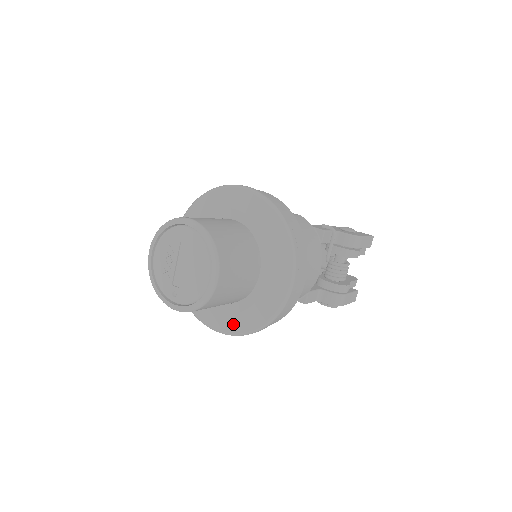
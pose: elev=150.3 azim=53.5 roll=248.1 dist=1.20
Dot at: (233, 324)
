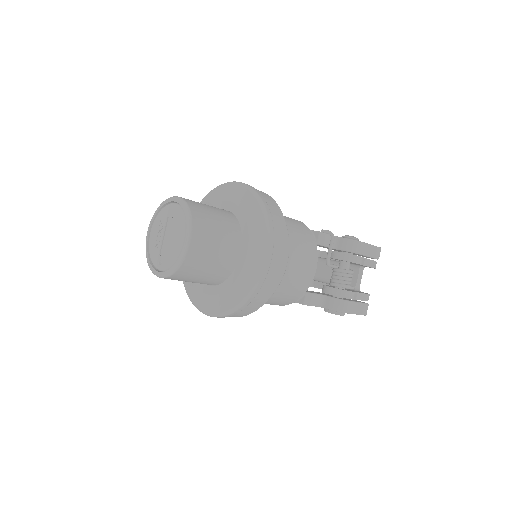
Dot at: (219, 304)
